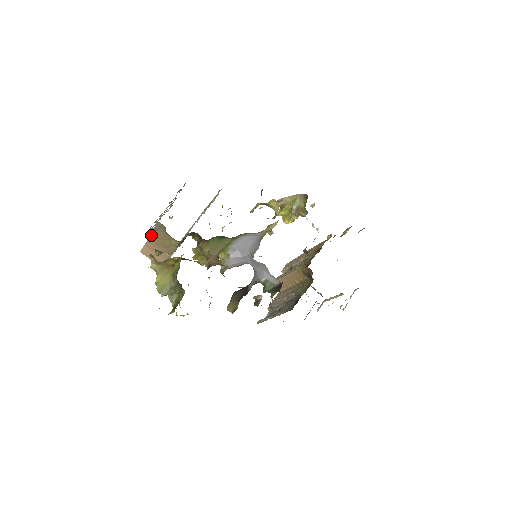
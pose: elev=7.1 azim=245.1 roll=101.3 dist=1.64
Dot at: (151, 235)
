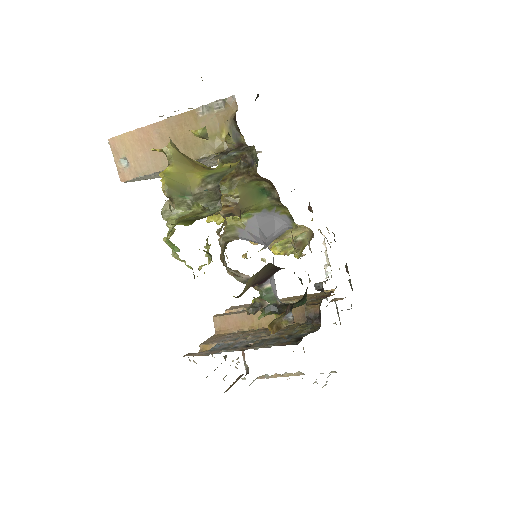
Dot at: (182, 114)
